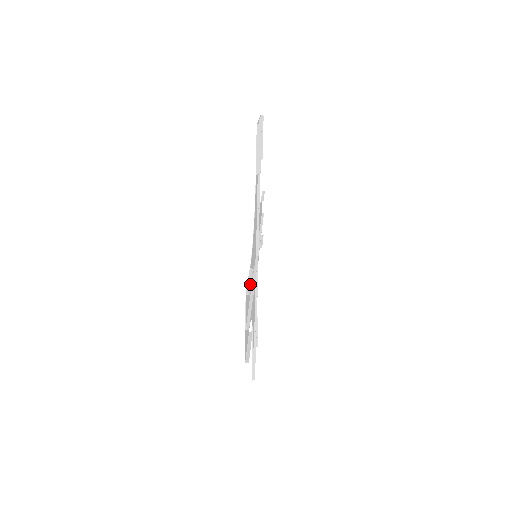
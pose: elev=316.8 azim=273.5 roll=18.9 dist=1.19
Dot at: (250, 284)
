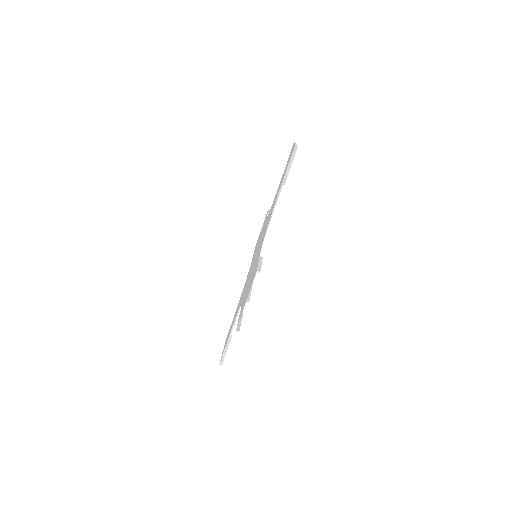
Dot at: (260, 266)
